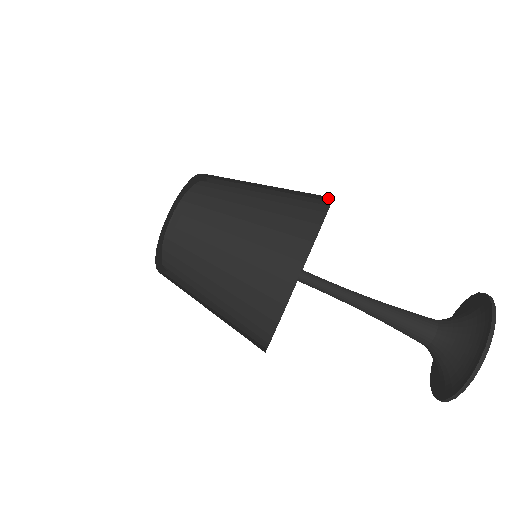
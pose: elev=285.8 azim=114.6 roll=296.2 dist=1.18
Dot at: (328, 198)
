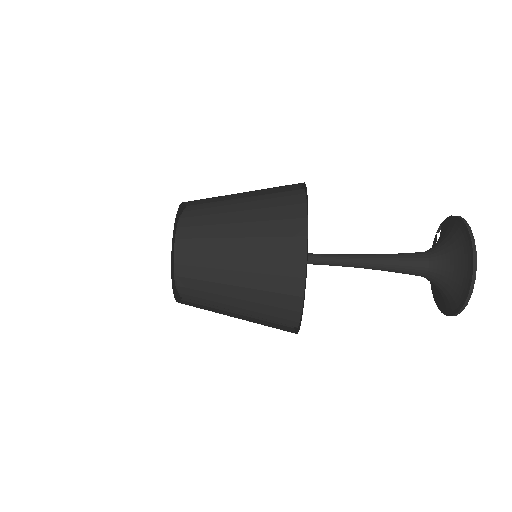
Dot at: occluded
